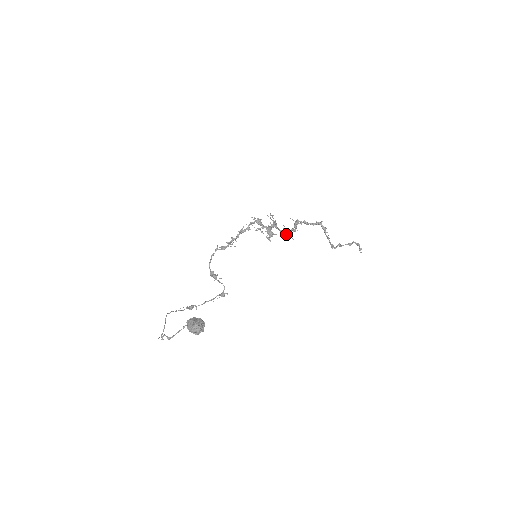
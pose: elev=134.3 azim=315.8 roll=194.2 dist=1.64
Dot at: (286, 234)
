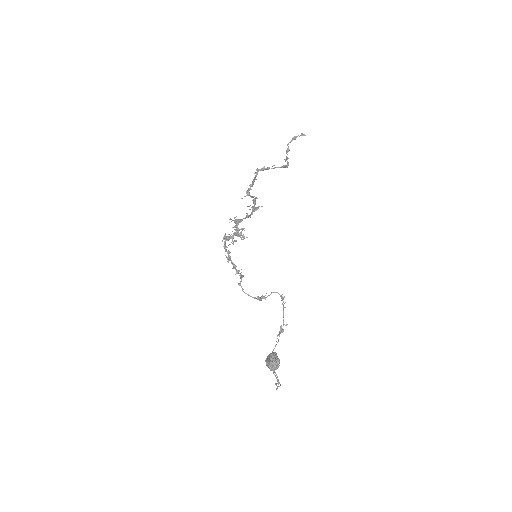
Dot at: occluded
